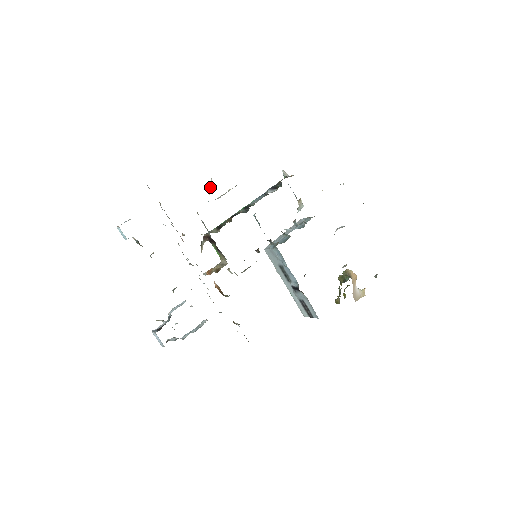
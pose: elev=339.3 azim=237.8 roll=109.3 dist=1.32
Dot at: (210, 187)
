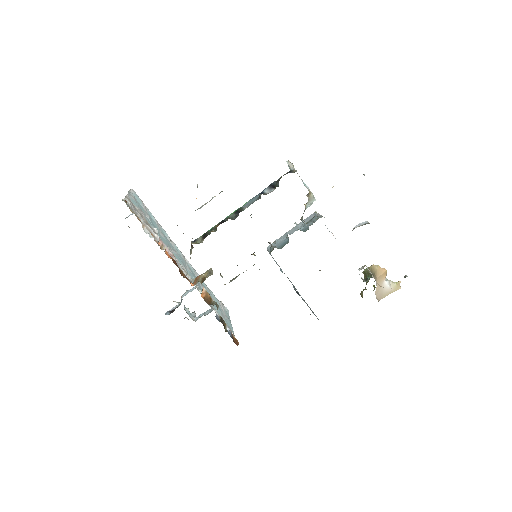
Dot at: occluded
